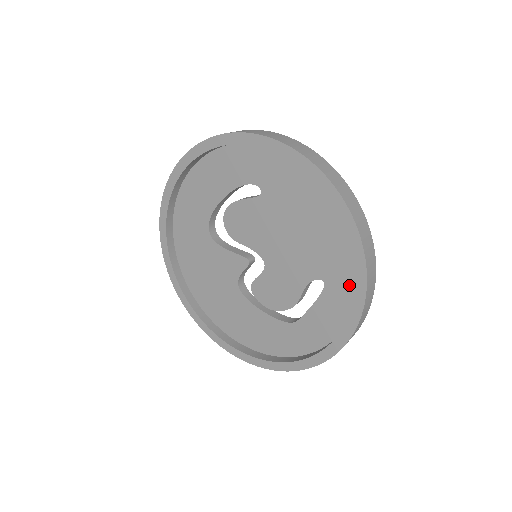
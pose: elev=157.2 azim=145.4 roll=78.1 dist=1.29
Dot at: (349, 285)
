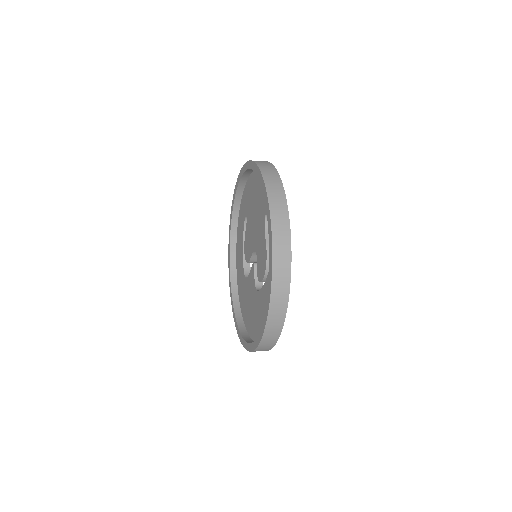
Dot at: occluded
